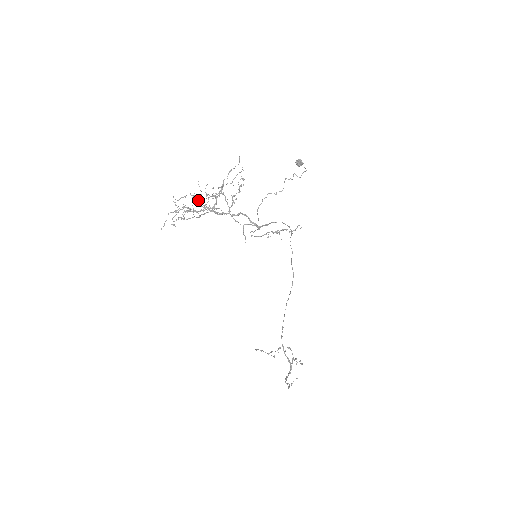
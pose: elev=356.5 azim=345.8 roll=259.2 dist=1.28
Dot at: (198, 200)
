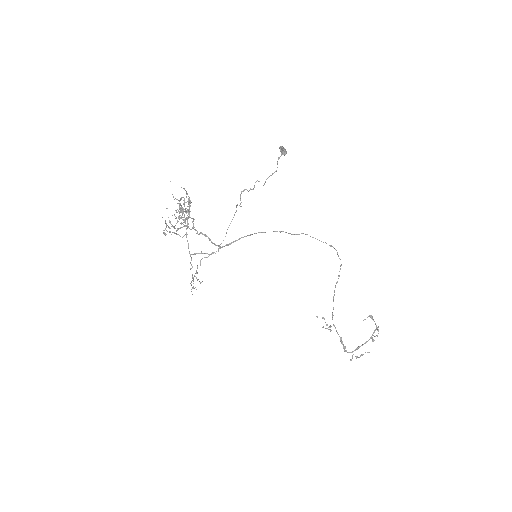
Dot at: occluded
